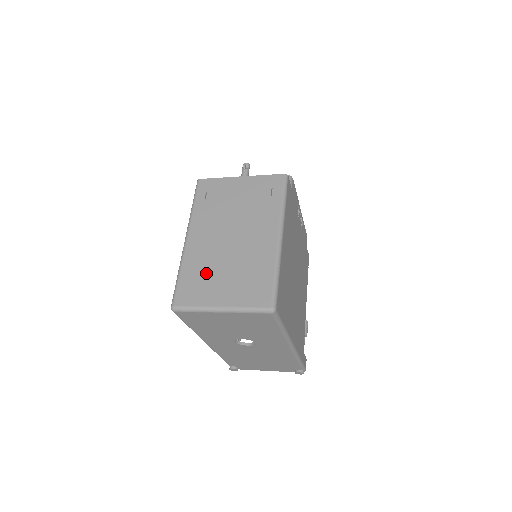
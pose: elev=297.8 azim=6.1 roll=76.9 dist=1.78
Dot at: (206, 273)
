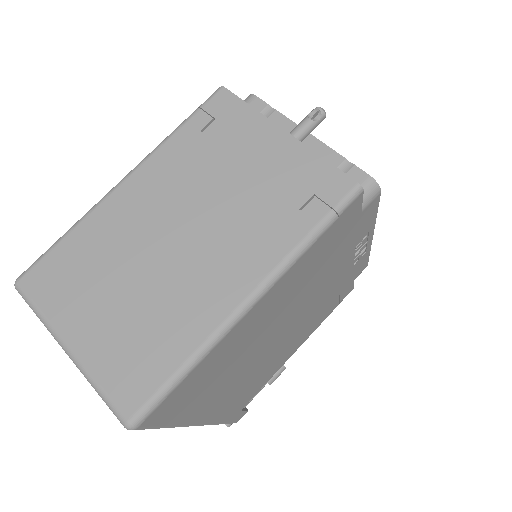
Dot at: (97, 267)
